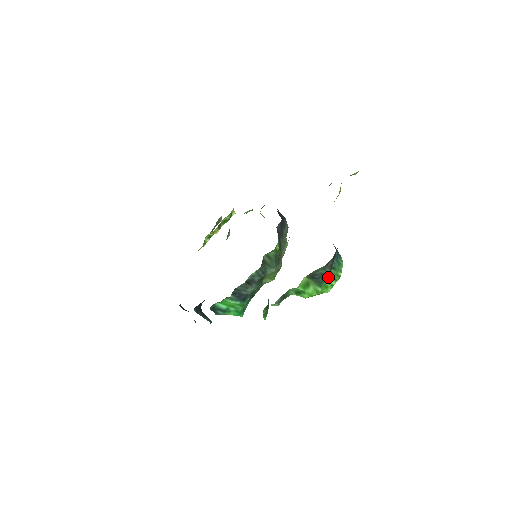
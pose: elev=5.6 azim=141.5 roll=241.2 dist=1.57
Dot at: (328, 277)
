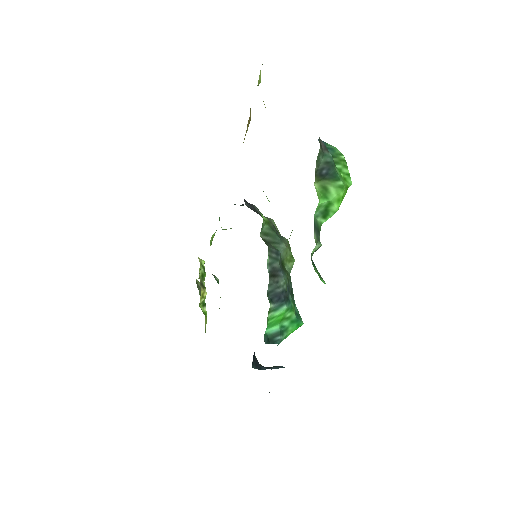
Dot at: (335, 167)
